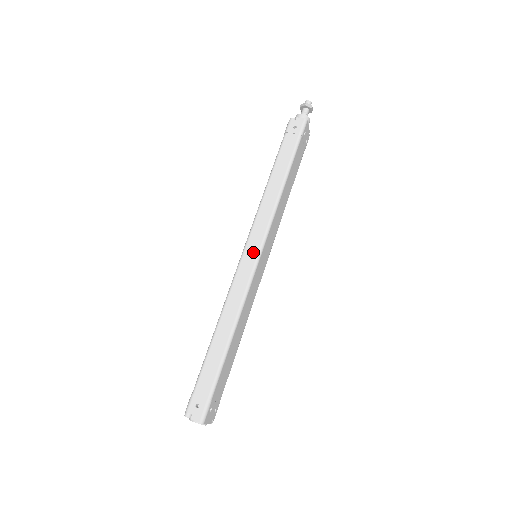
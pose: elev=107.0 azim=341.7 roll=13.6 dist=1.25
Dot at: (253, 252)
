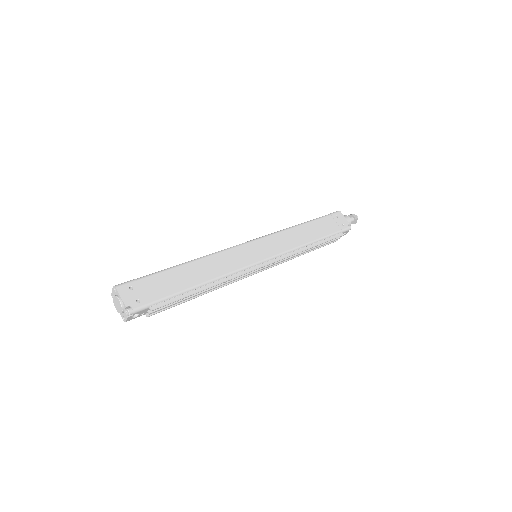
Dot at: occluded
